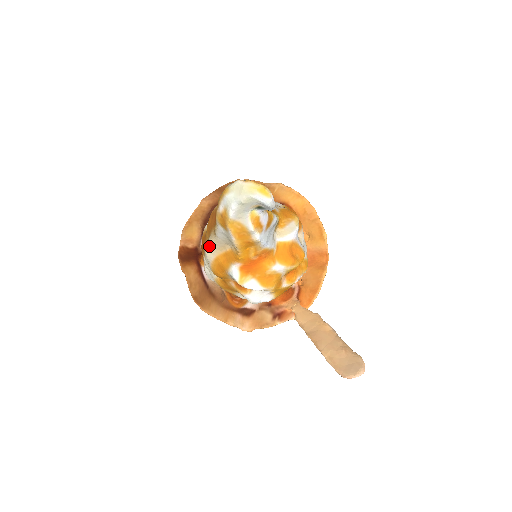
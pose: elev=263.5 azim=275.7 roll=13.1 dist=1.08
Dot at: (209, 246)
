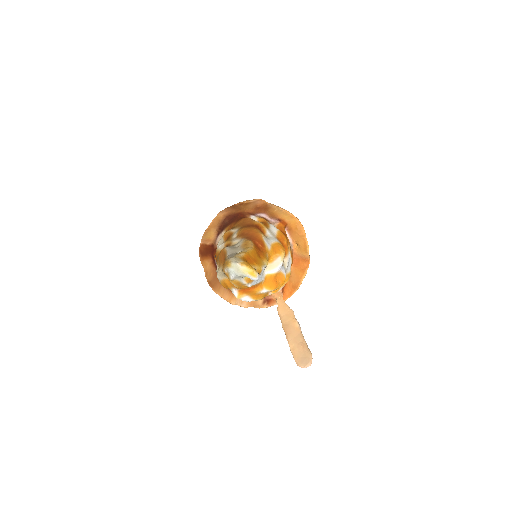
Dot at: (219, 273)
